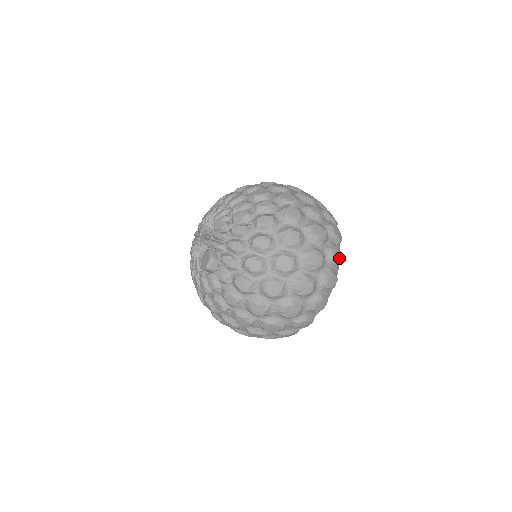
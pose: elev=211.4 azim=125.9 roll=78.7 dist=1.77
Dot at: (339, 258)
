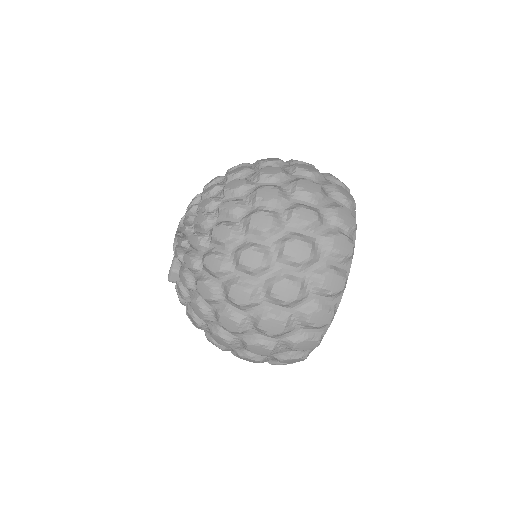
Dot at: (336, 286)
